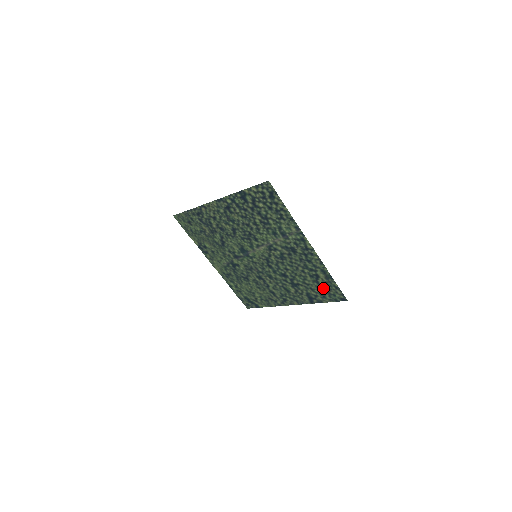
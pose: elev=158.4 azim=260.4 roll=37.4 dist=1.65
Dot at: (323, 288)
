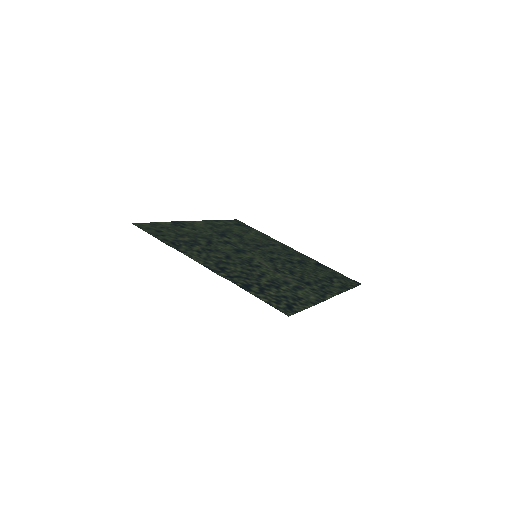
Dot at: (336, 278)
